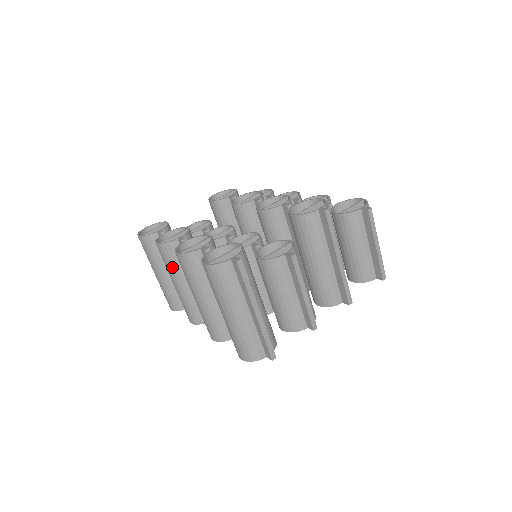
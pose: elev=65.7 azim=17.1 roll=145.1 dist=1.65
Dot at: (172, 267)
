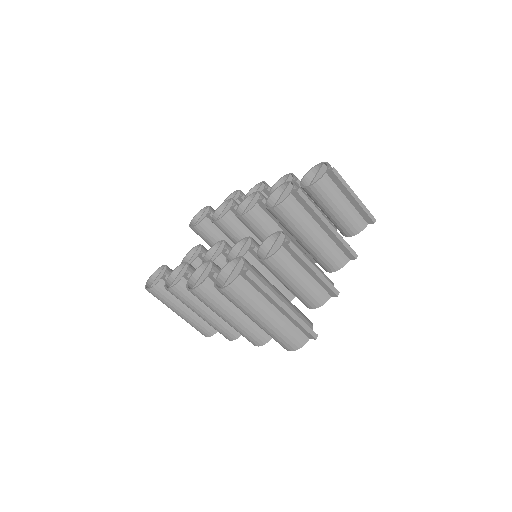
Dot at: (190, 302)
